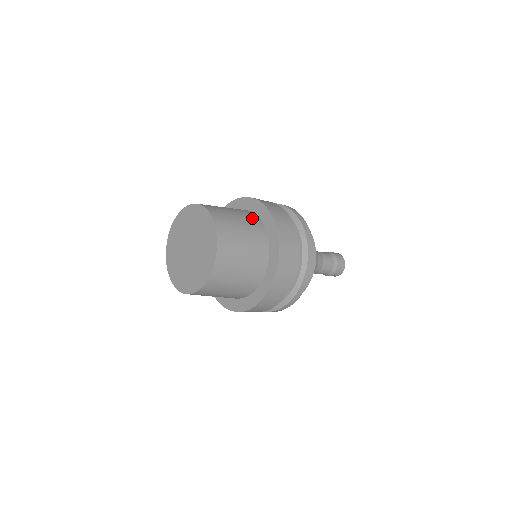
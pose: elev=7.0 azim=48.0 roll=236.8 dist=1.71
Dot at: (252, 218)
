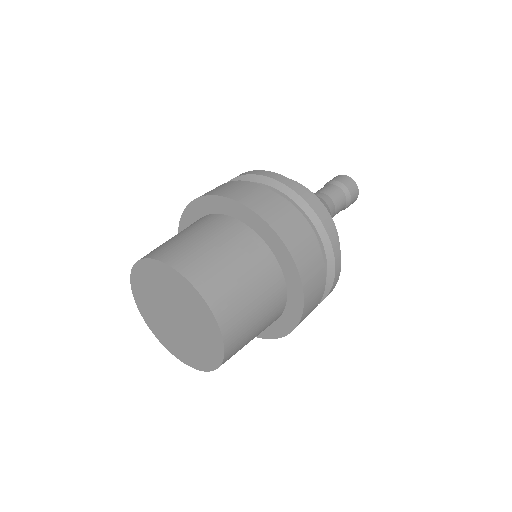
Dot at: (275, 288)
